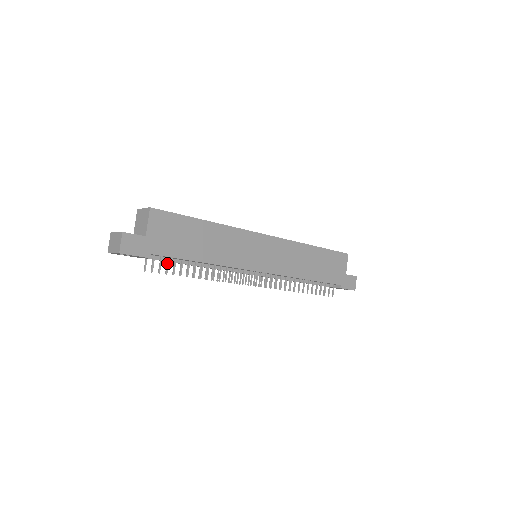
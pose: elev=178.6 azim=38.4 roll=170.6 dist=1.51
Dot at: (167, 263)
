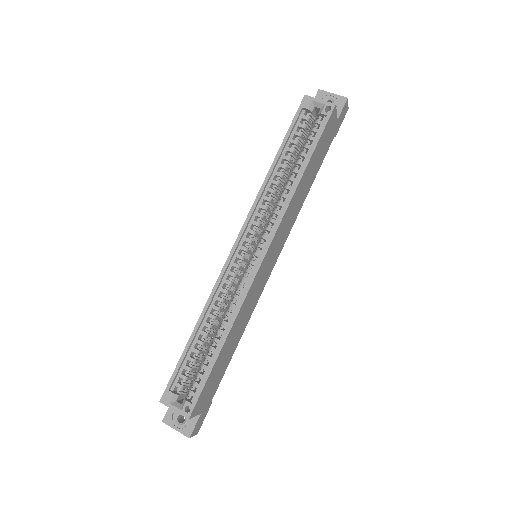
Dot at: occluded
